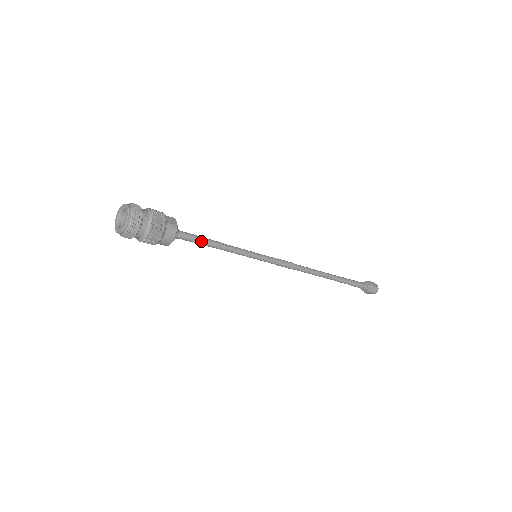
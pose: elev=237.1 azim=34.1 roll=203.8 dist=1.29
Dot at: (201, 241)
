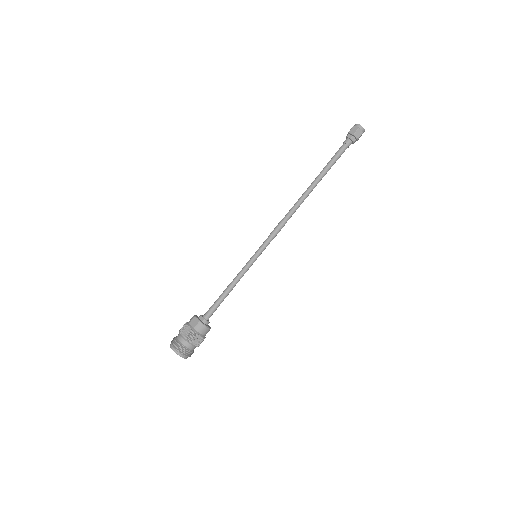
Dot at: (220, 302)
